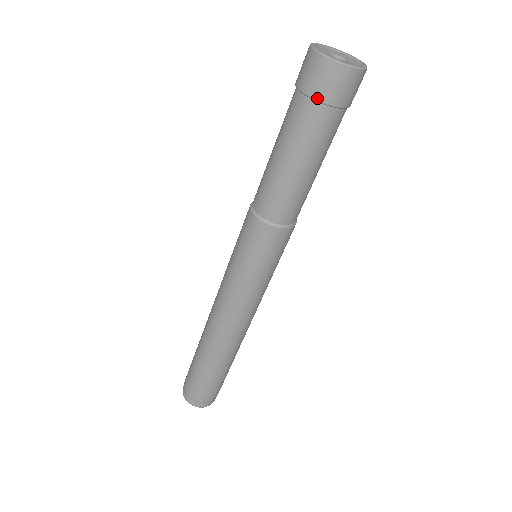
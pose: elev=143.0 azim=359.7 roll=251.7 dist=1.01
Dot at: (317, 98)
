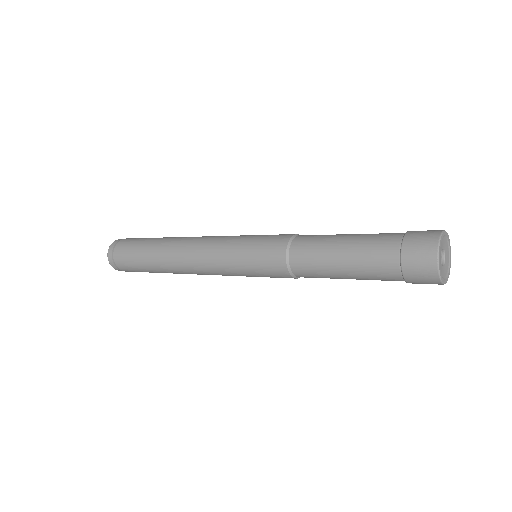
Dot at: (403, 260)
